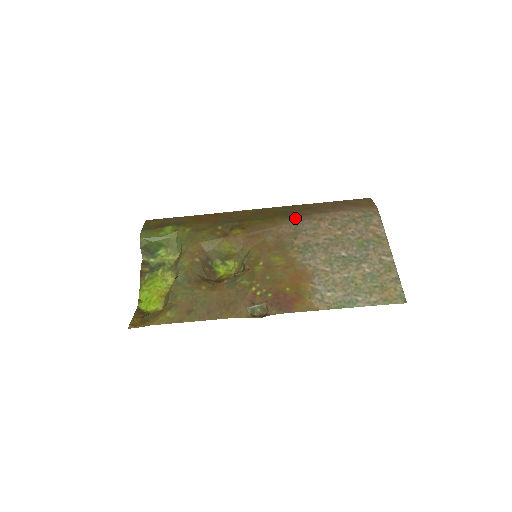
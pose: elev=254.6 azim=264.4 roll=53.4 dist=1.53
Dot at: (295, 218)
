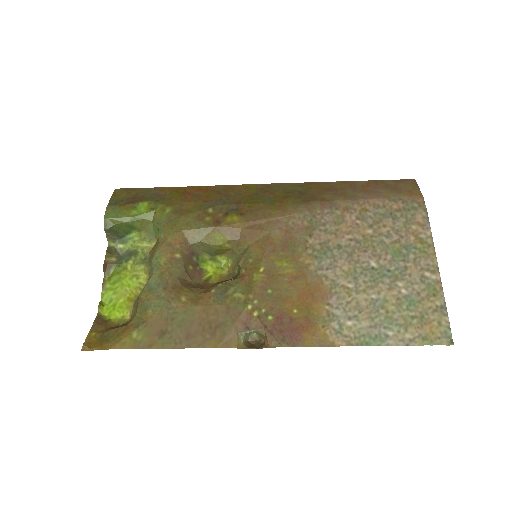
Dot at: (312, 204)
